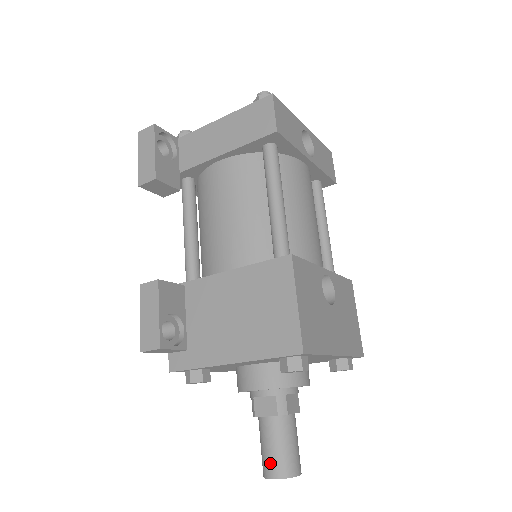
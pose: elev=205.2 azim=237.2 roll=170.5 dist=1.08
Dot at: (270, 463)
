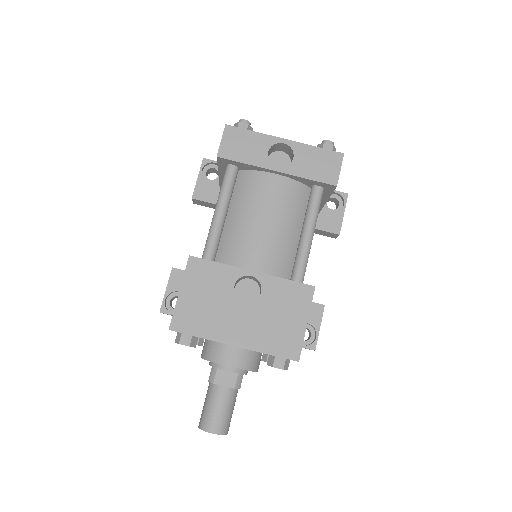
Dot at: (201, 415)
